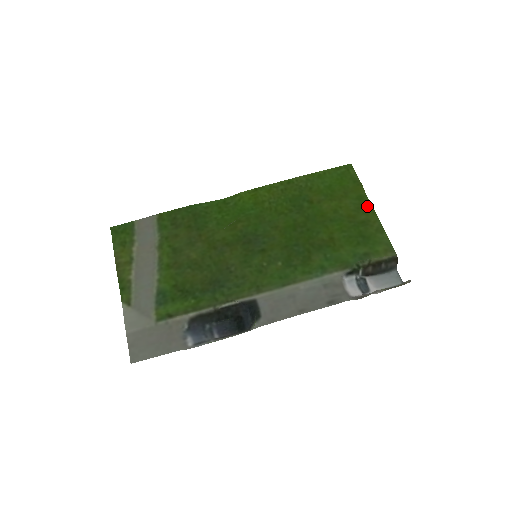
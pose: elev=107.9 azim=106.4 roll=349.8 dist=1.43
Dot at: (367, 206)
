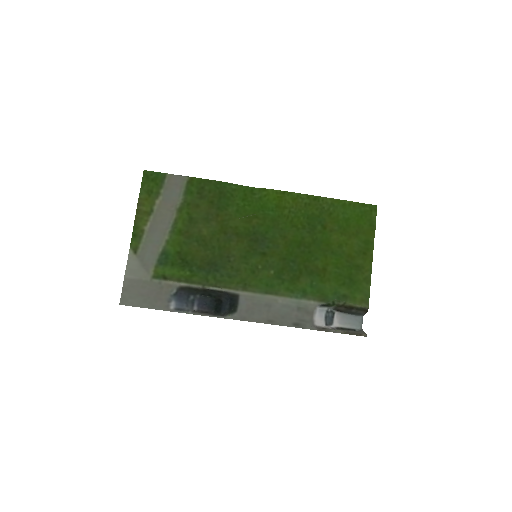
Dot at: (369, 253)
